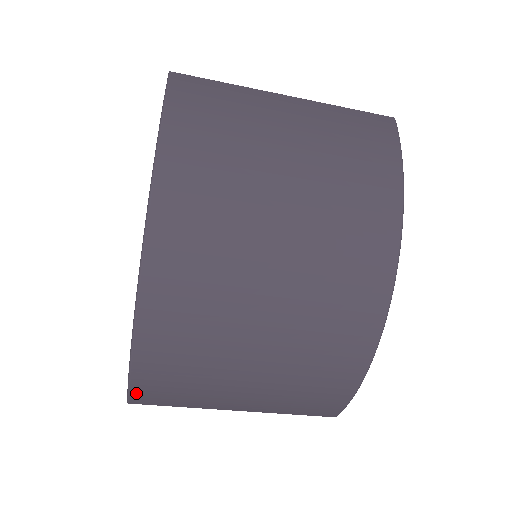
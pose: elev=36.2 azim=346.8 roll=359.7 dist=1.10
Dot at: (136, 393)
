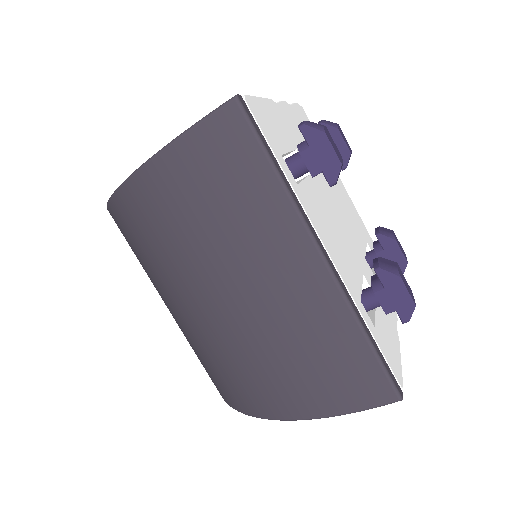
Dot at: occluded
